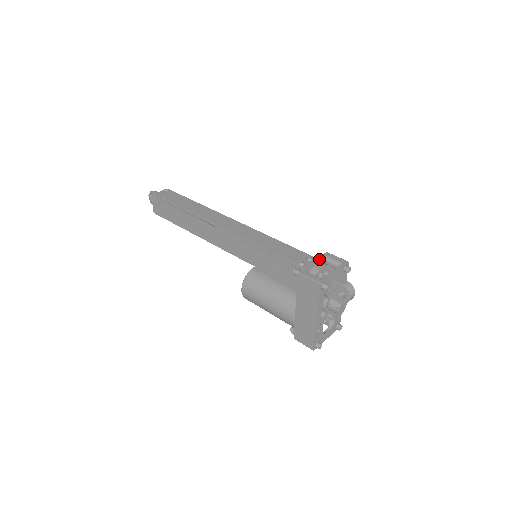
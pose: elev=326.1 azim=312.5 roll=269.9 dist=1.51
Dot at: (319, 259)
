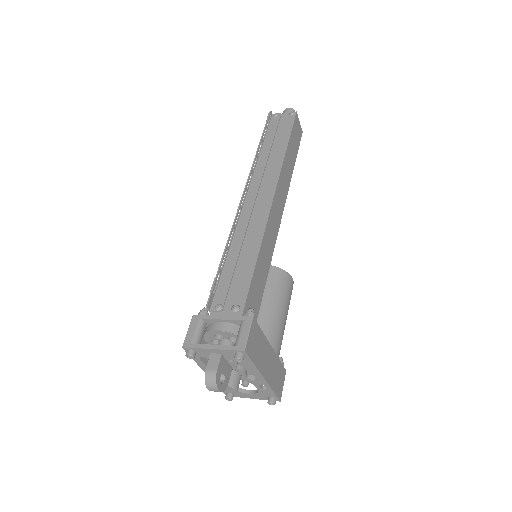
Dot at: (231, 318)
